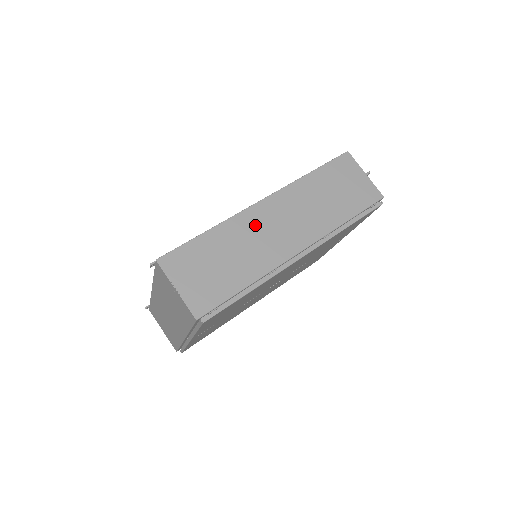
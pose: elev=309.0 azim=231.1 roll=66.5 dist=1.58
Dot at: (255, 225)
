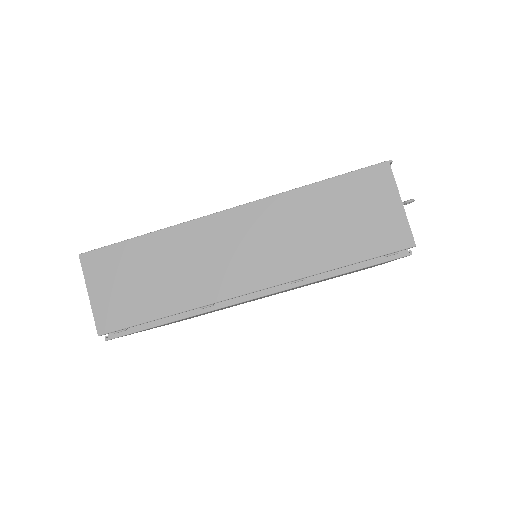
Dot at: (205, 242)
